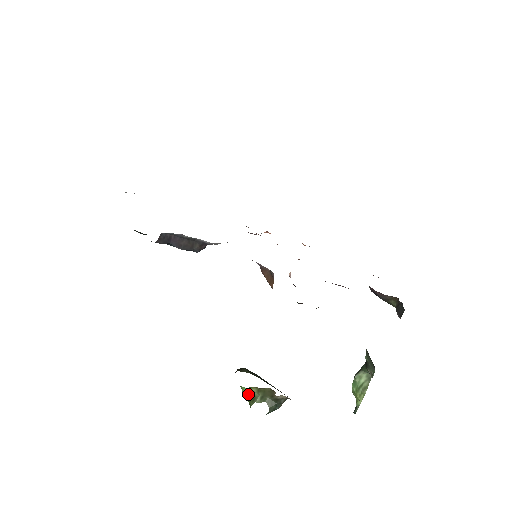
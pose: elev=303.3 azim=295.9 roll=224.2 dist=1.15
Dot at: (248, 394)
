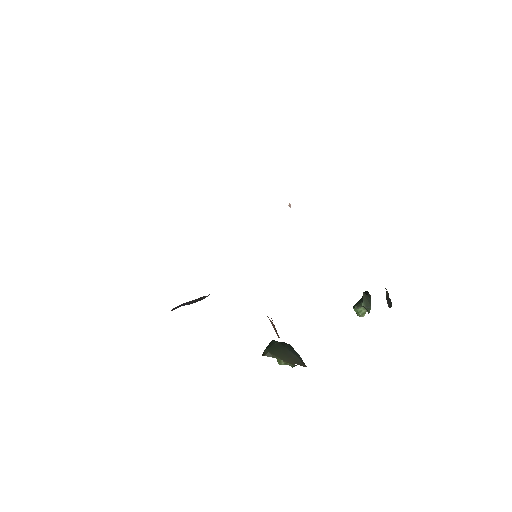
Dot at: occluded
